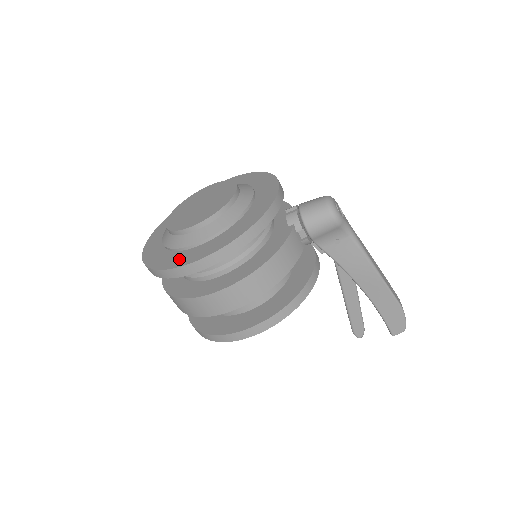
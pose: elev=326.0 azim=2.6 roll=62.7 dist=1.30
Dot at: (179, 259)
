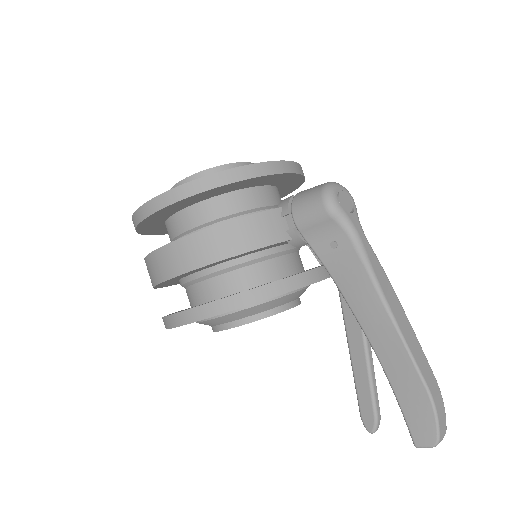
Dot at: occluded
